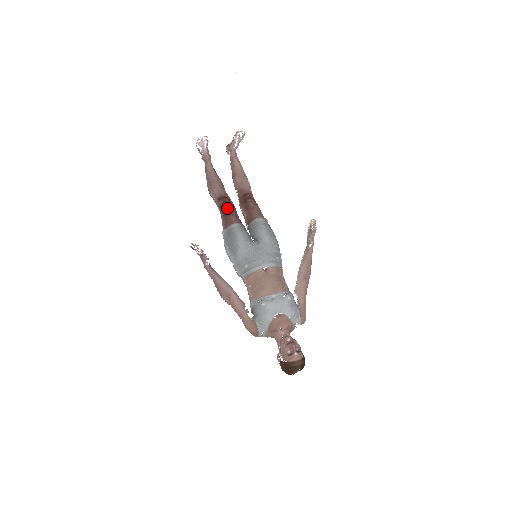
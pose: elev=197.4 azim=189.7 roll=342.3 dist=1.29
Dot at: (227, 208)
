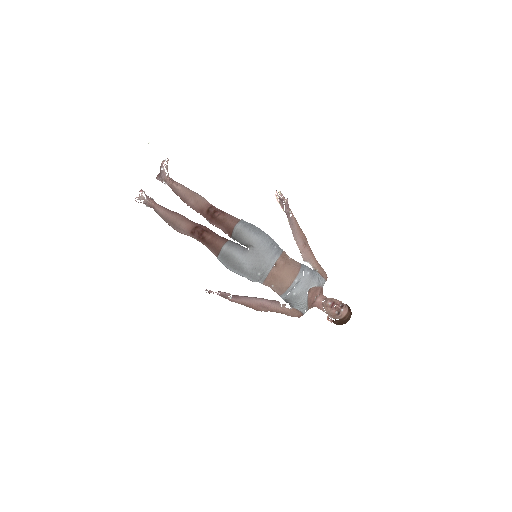
Dot at: (206, 237)
